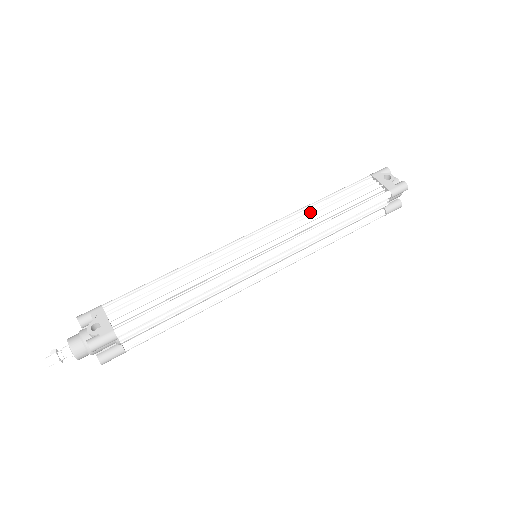
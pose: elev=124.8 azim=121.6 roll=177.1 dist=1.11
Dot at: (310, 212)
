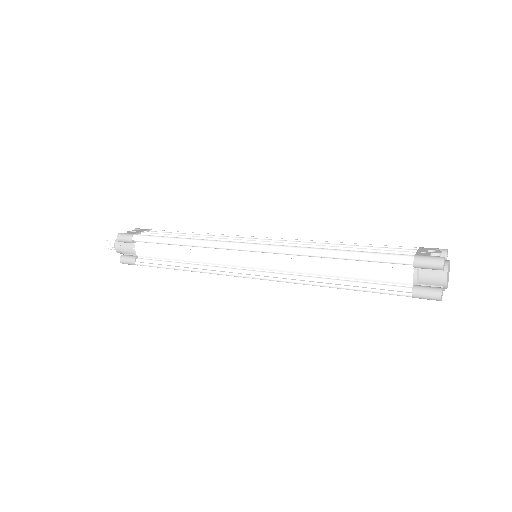
Dot at: (323, 244)
